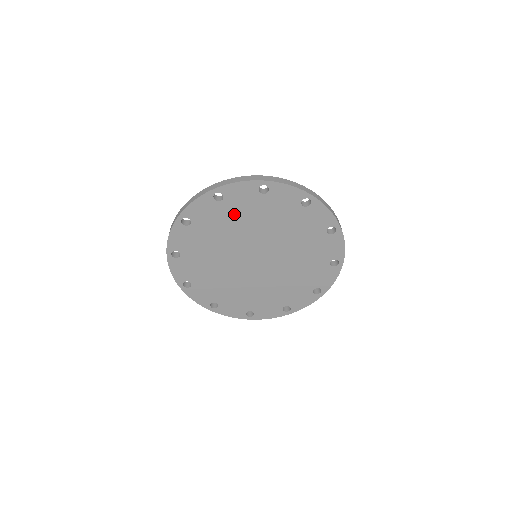
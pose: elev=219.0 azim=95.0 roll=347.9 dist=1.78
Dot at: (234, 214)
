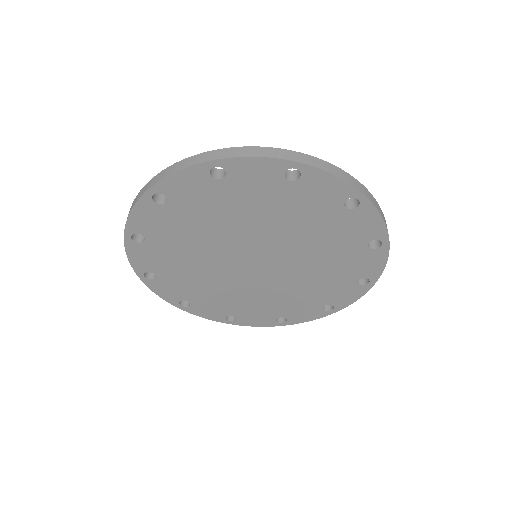
Dot at: (194, 215)
